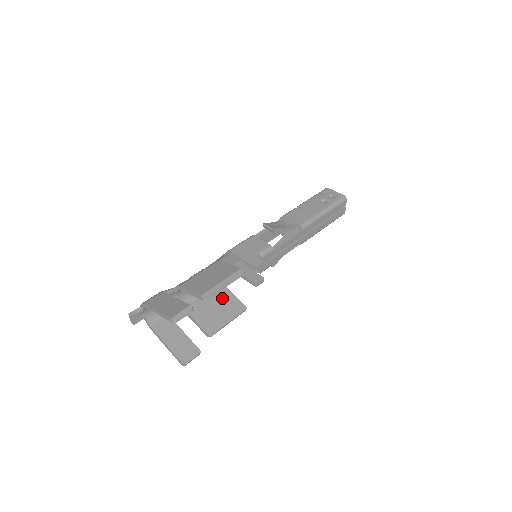
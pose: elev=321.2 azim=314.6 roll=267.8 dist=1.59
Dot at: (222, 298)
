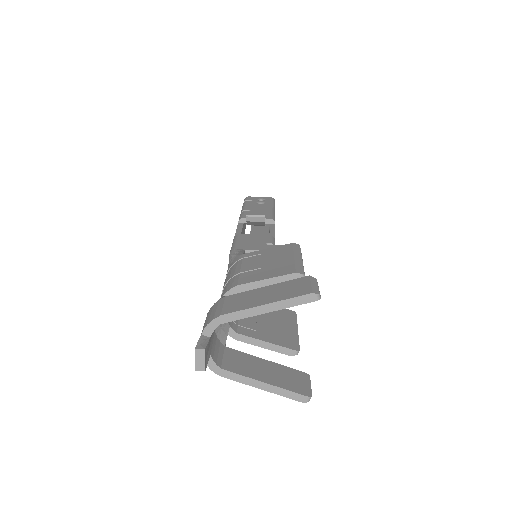
Dot at: occluded
